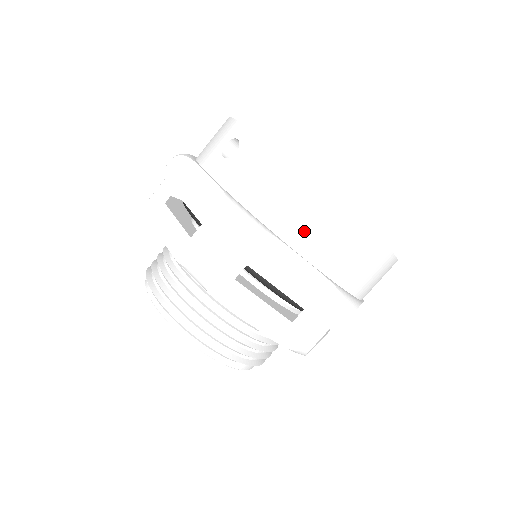
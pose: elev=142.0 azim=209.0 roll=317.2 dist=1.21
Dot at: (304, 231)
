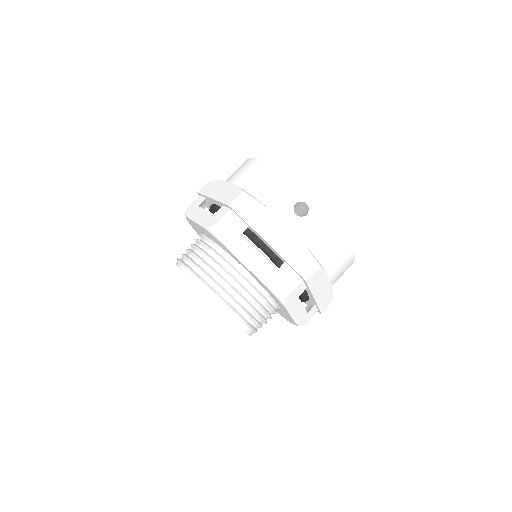
Dot at: (335, 267)
